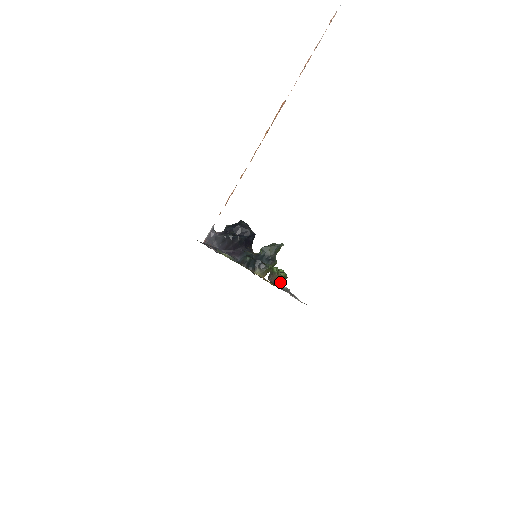
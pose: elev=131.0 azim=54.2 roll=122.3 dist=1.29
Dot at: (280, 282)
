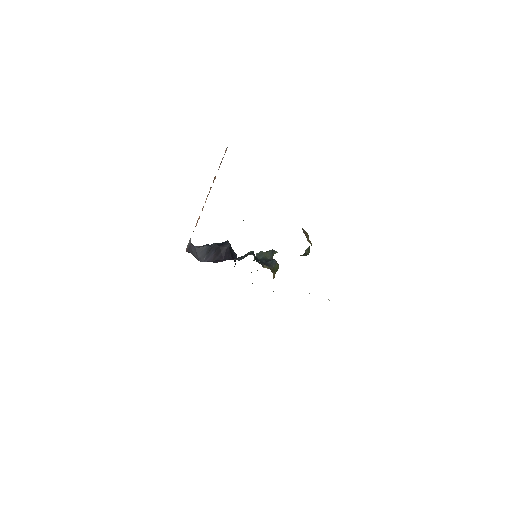
Dot at: (310, 242)
